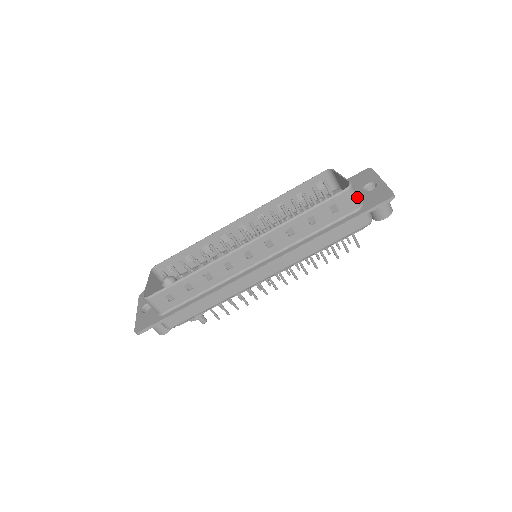
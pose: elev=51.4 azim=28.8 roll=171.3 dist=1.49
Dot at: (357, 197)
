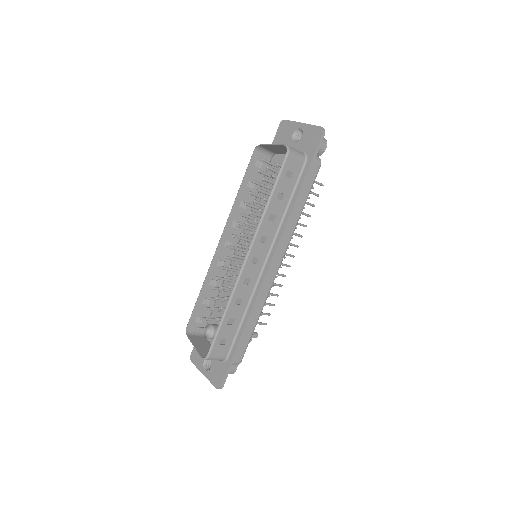
Dot at: (298, 152)
